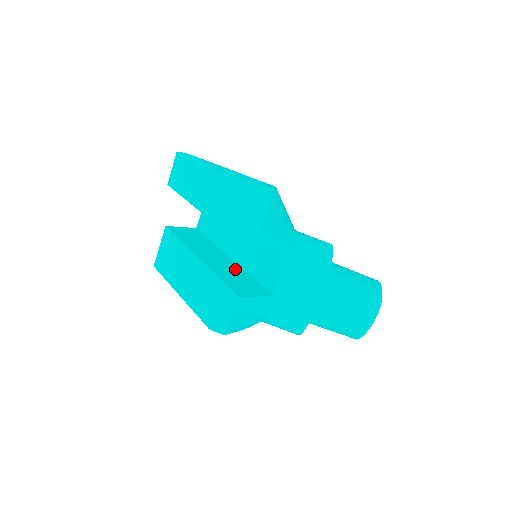
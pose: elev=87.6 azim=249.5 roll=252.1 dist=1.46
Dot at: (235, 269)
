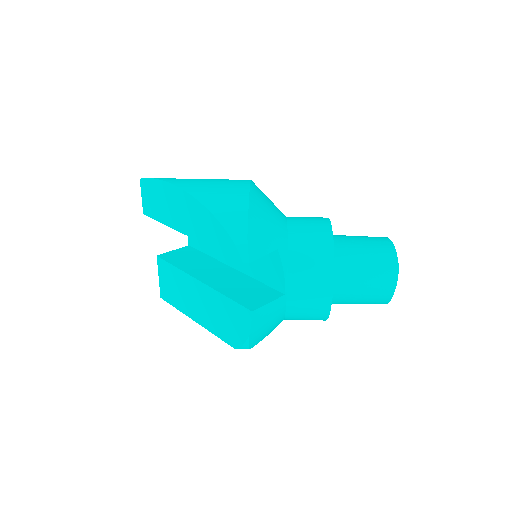
Dot at: (239, 278)
